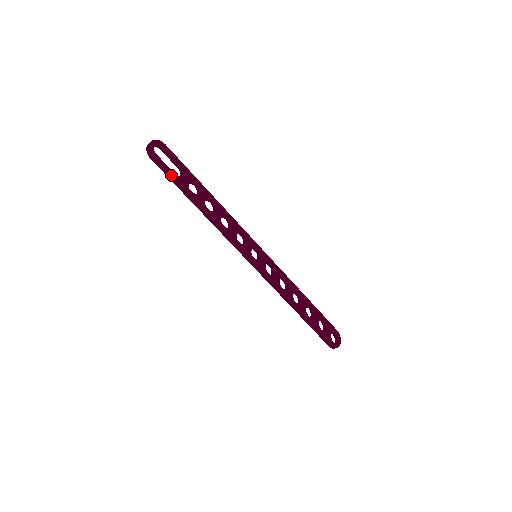
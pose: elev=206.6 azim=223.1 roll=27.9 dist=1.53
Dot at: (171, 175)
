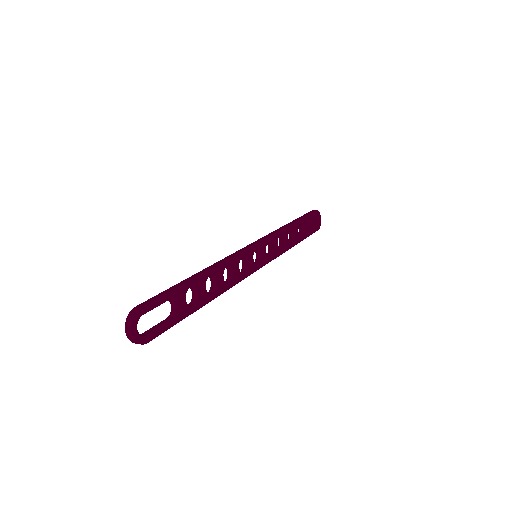
Dot at: occluded
